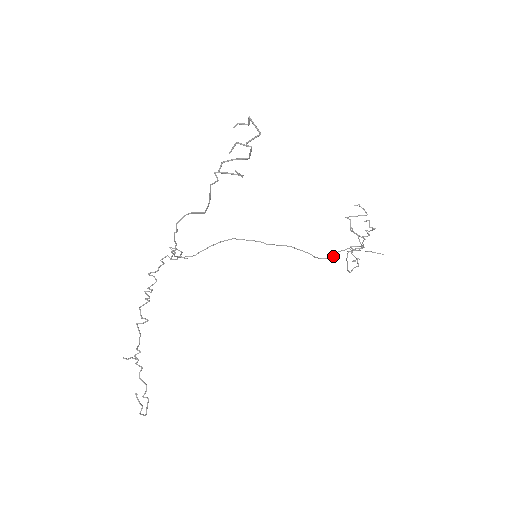
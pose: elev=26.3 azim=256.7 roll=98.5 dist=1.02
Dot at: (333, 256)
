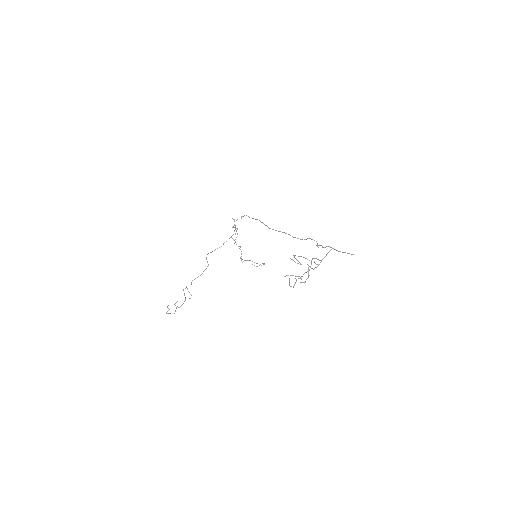
Dot at: (317, 245)
